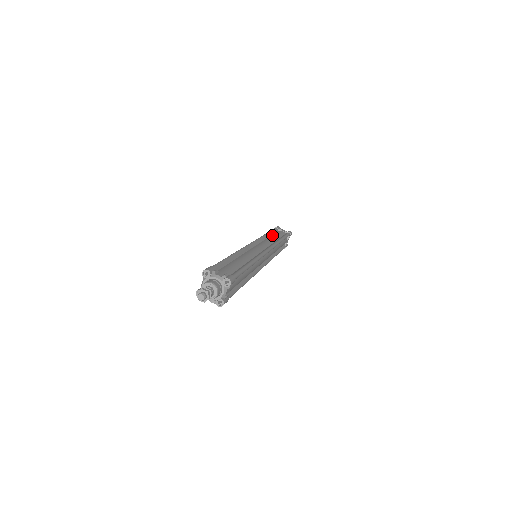
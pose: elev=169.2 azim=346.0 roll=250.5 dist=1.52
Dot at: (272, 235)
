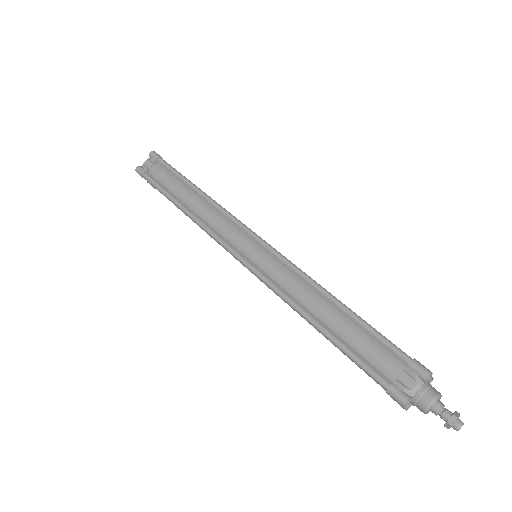
Dot at: (180, 198)
